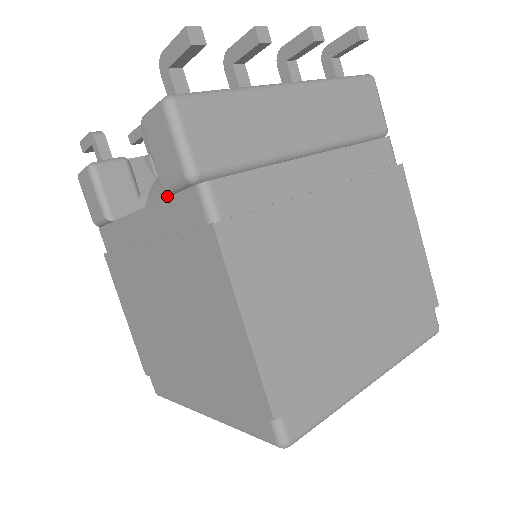
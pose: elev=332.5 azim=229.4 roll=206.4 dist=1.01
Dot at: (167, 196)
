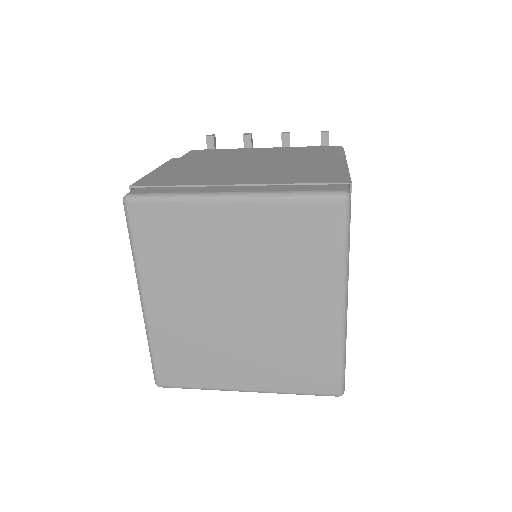
Dot at: occluded
